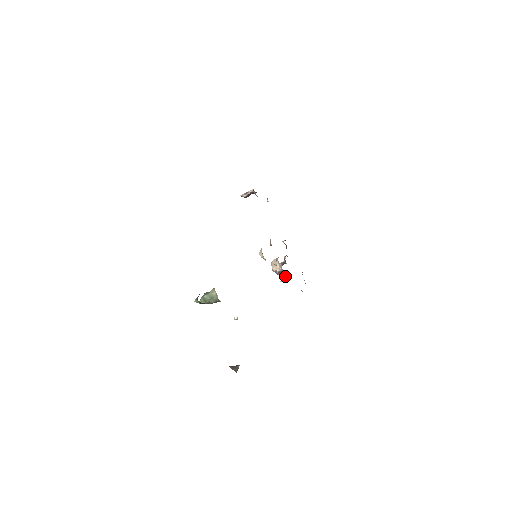
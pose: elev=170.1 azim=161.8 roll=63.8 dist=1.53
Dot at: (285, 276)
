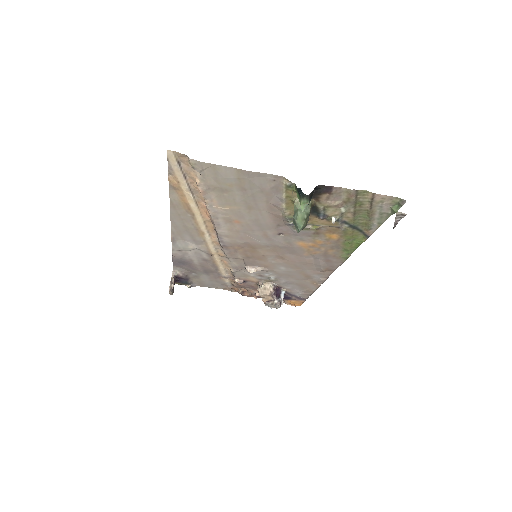
Dot at: (279, 297)
